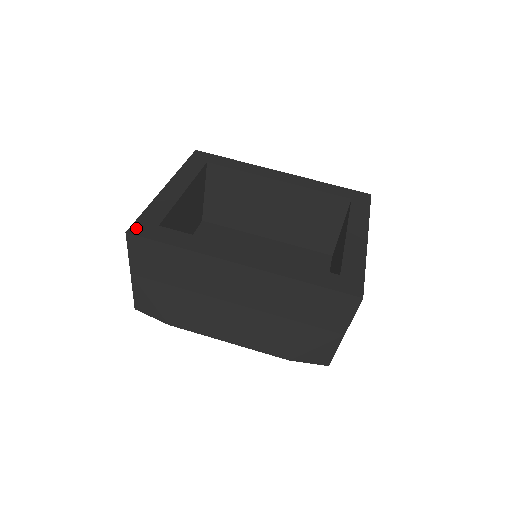
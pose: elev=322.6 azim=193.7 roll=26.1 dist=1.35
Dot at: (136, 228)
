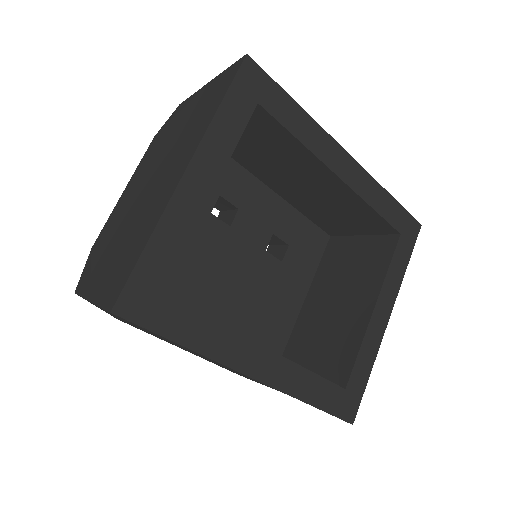
Dot at: (128, 301)
